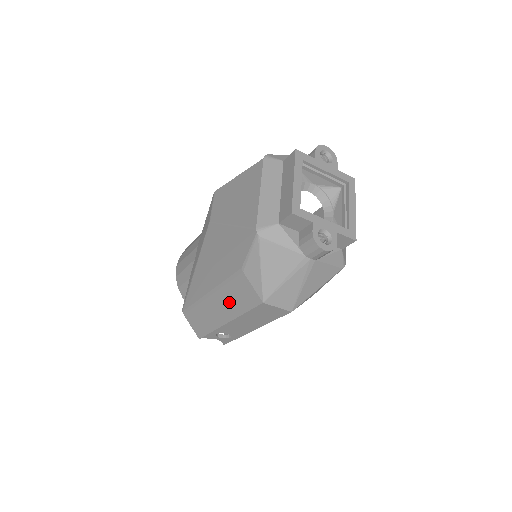
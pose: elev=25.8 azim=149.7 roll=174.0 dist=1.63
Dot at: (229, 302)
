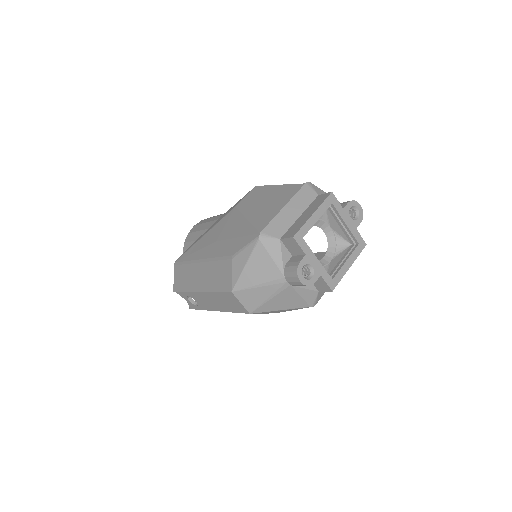
Dot at: (210, 276)
